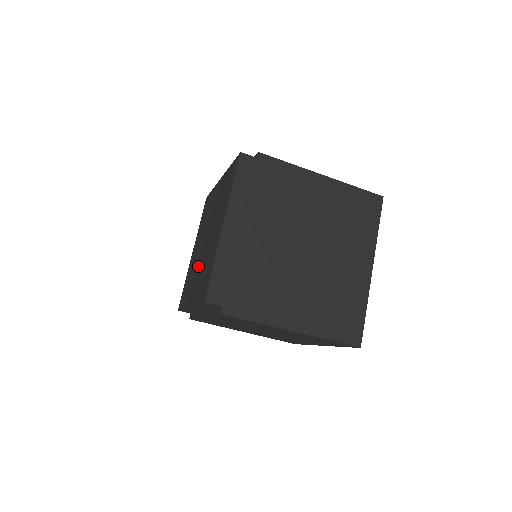
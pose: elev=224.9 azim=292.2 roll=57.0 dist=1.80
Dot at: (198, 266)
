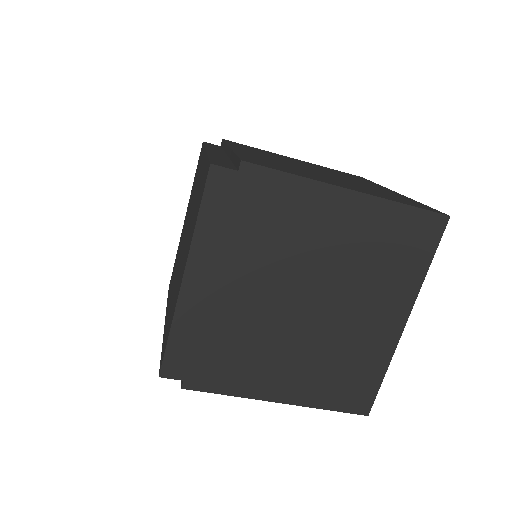
Dot at: (176, 273)
